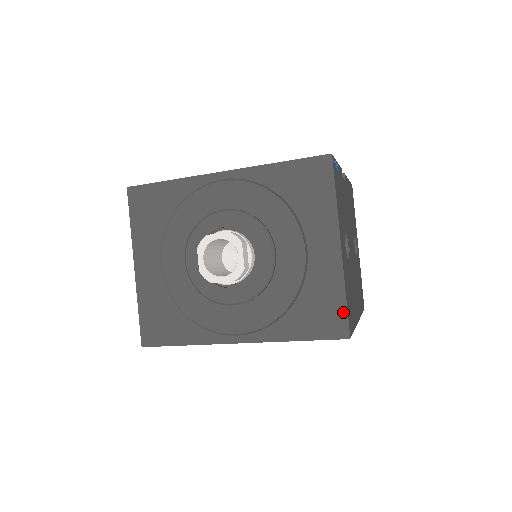
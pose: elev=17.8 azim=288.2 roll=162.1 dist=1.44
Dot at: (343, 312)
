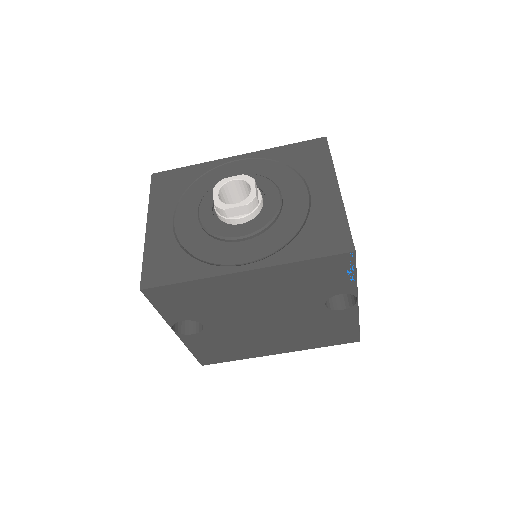
Dot at: (346, 232)
